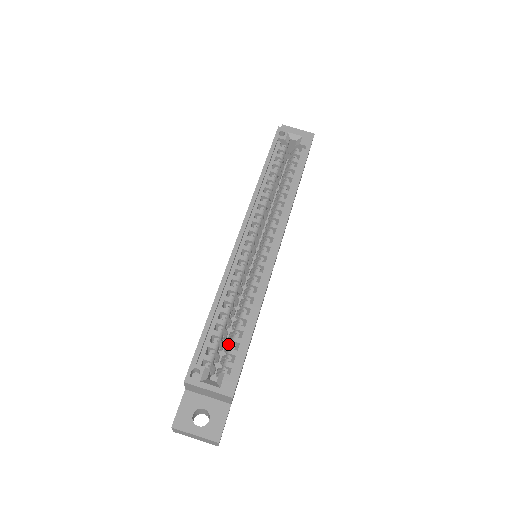
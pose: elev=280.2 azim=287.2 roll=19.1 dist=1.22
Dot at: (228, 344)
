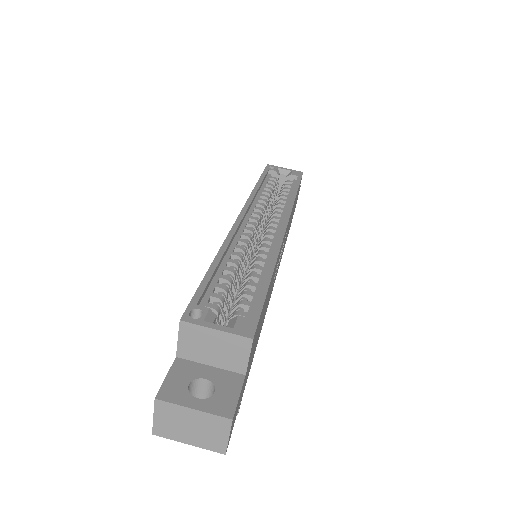
Dot at: occluded
